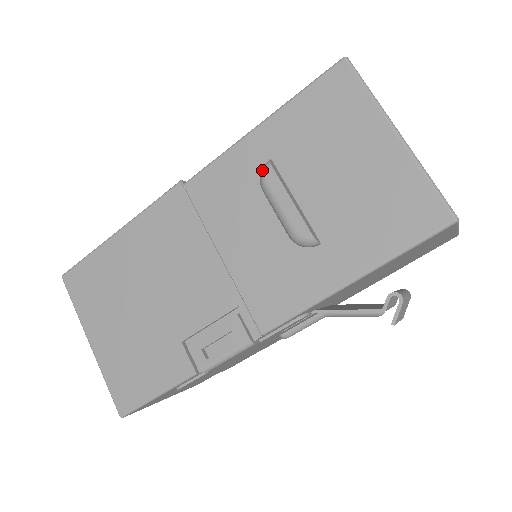
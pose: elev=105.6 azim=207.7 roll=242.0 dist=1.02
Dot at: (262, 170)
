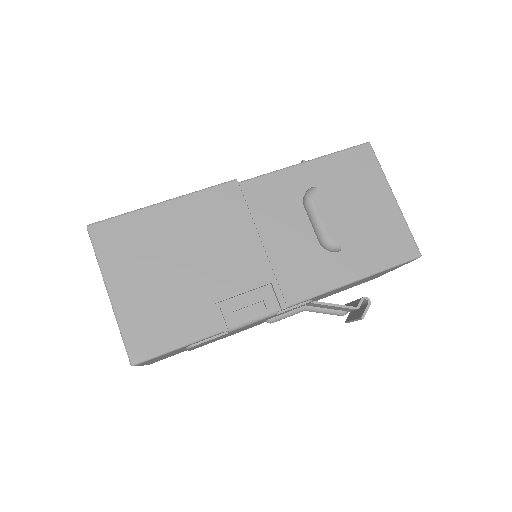
Dot at: (309, 191)
